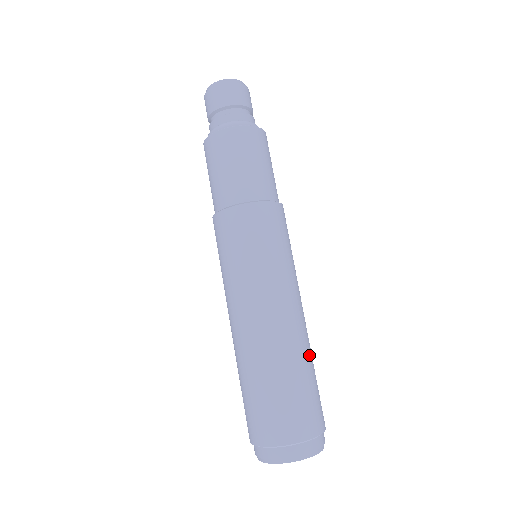
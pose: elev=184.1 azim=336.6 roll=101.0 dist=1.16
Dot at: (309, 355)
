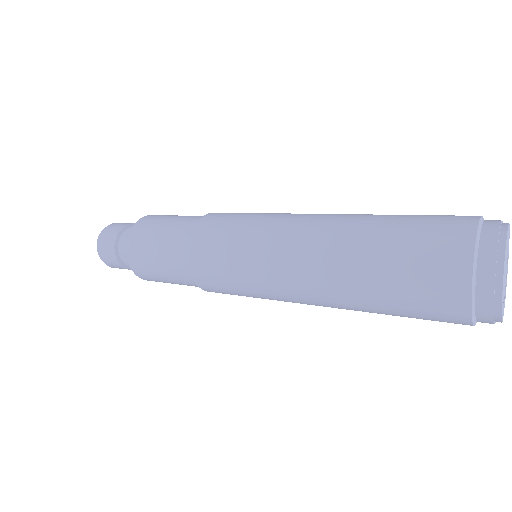
Dot at: occluded
